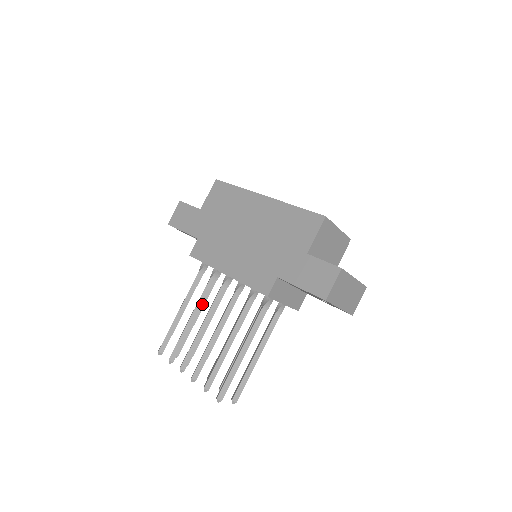
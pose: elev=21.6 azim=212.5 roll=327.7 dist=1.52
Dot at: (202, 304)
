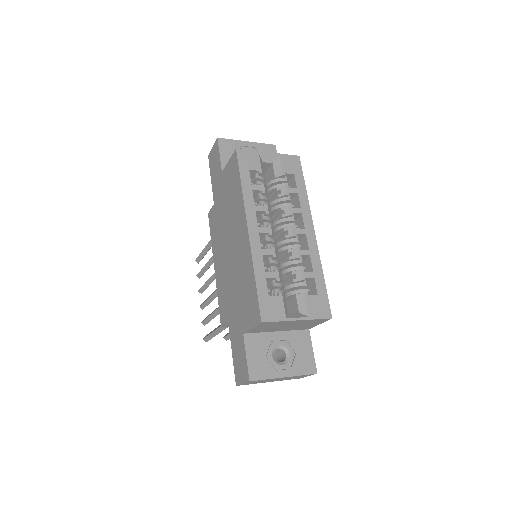
Dot at: occluded
